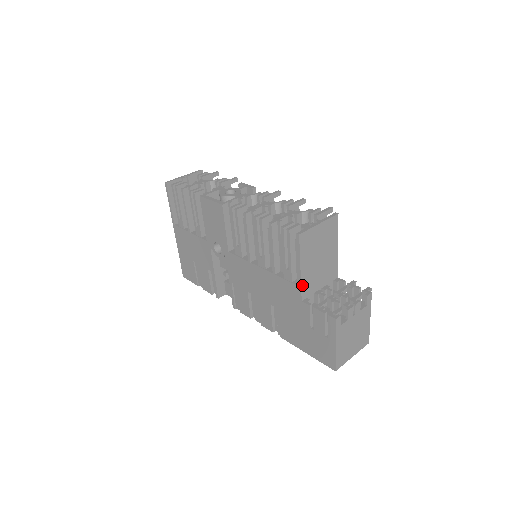
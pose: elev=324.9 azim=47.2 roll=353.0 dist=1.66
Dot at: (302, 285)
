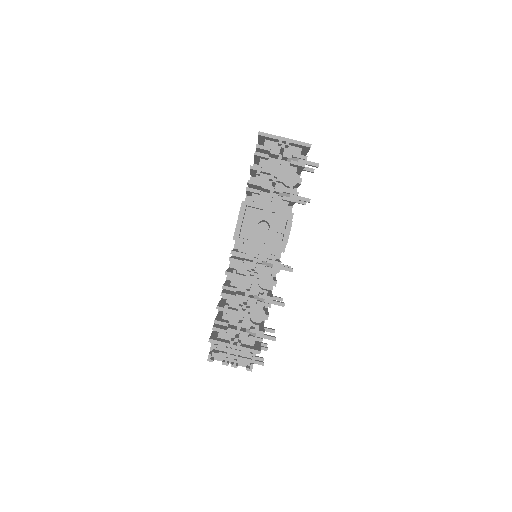
Dot at: occluded
